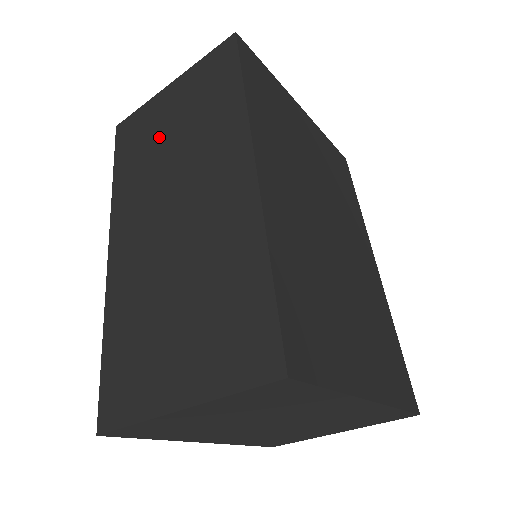
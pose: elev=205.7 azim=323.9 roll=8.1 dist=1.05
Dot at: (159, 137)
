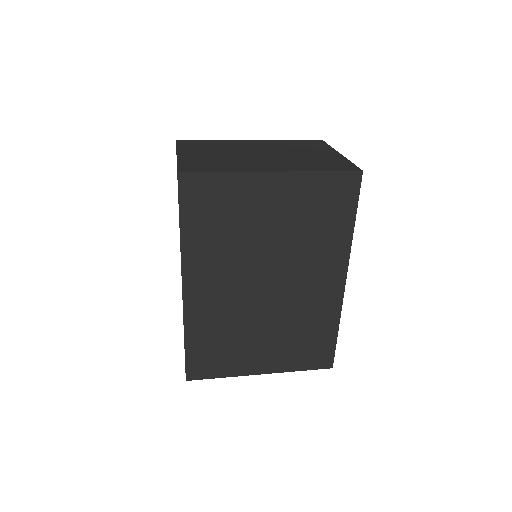
Dot at: occluded
